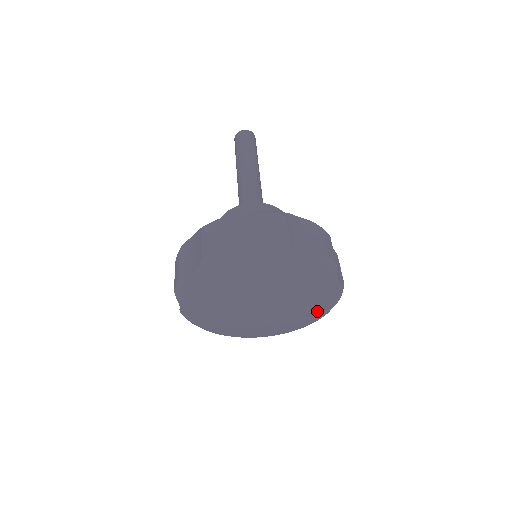
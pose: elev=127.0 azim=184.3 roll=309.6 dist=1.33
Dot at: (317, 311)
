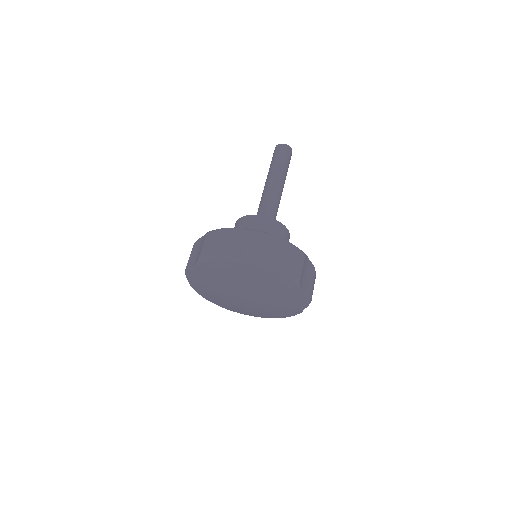
Dot at: (291, 309)
